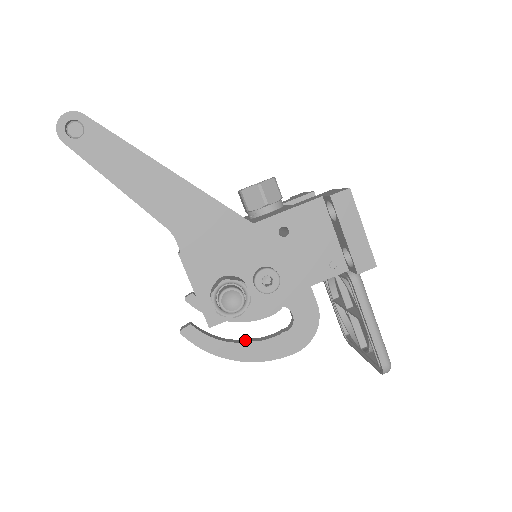
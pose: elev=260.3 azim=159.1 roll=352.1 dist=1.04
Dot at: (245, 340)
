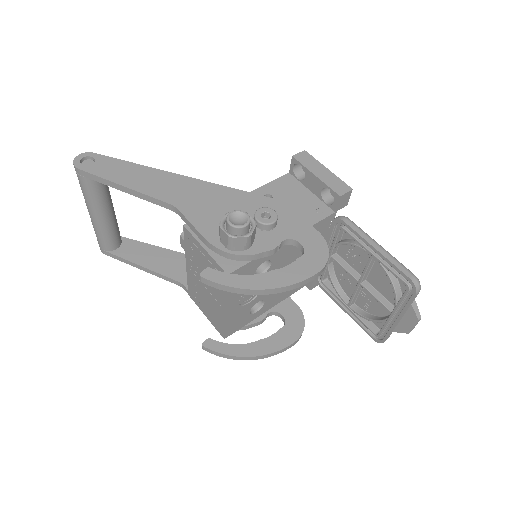
Dot at: (265, 276)
